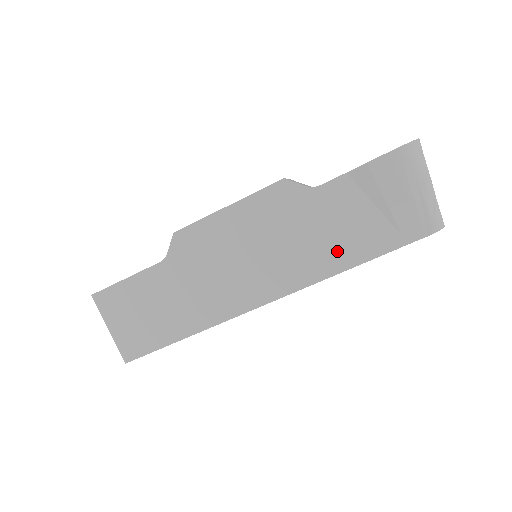
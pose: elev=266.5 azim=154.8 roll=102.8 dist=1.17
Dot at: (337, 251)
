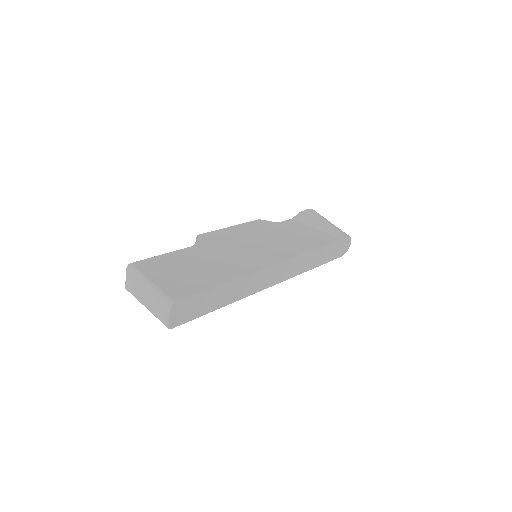
Dot at: (307, 241)
